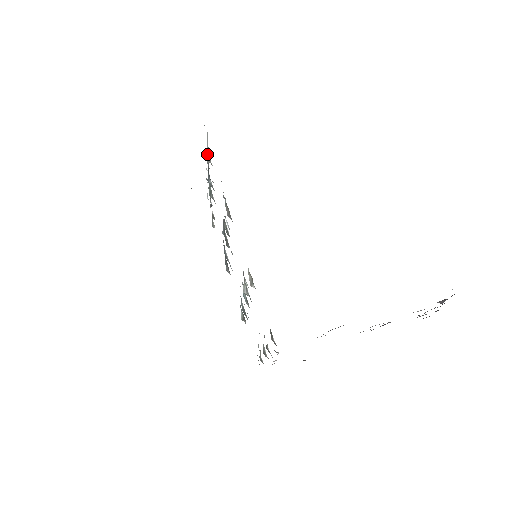
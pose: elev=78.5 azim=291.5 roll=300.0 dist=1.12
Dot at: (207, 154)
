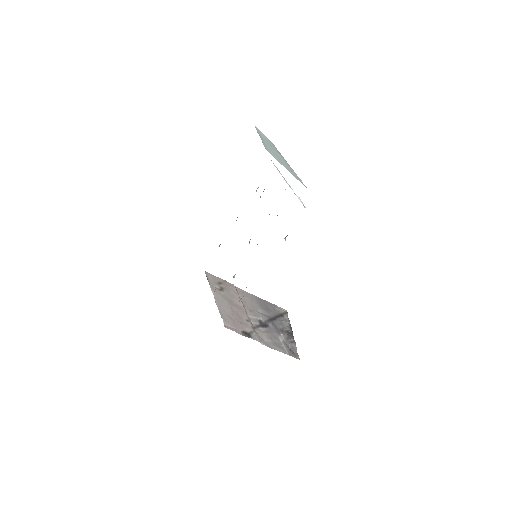
Dot at: occluded
